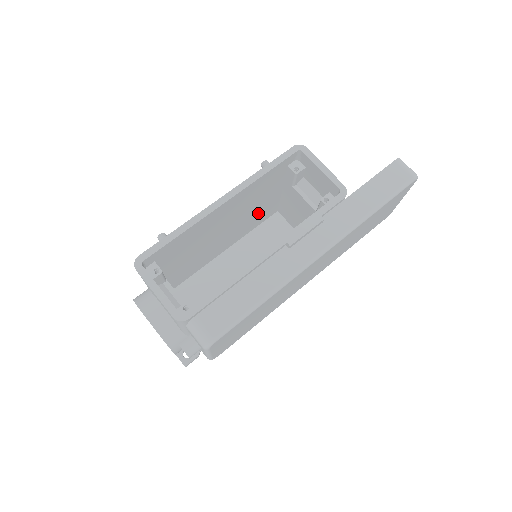
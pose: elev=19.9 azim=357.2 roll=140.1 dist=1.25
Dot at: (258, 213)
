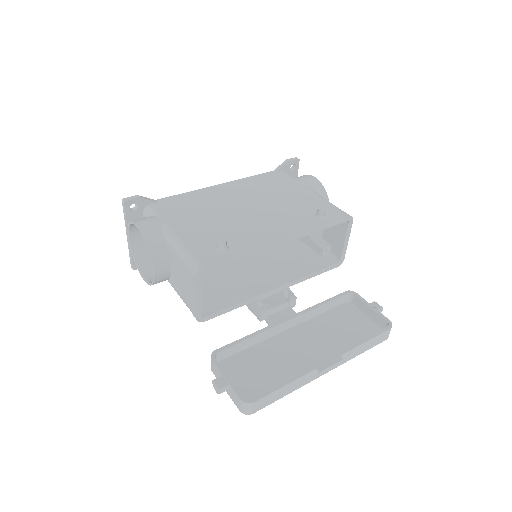
Dot at: occluded
